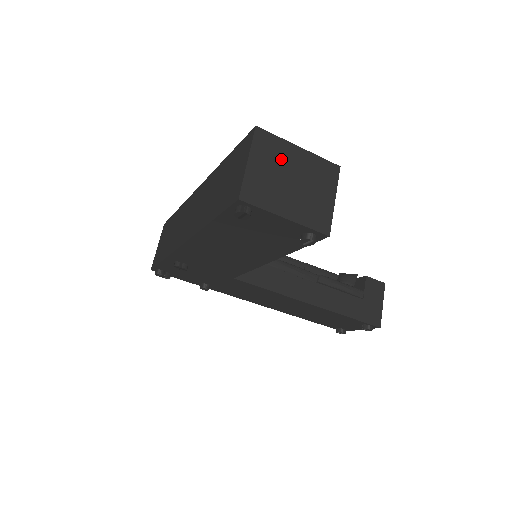
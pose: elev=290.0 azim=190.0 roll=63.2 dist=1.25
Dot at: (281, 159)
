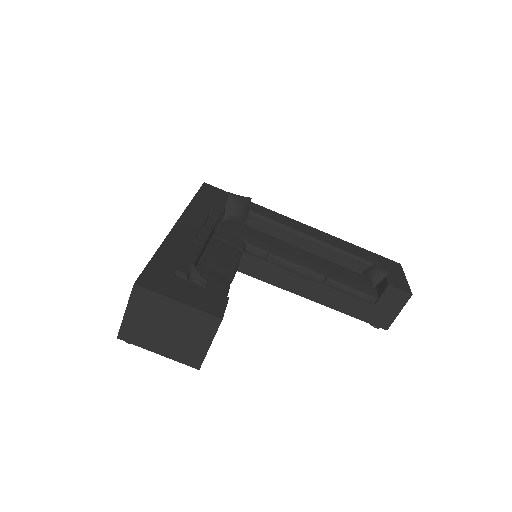
Dot at: (157, 311)
